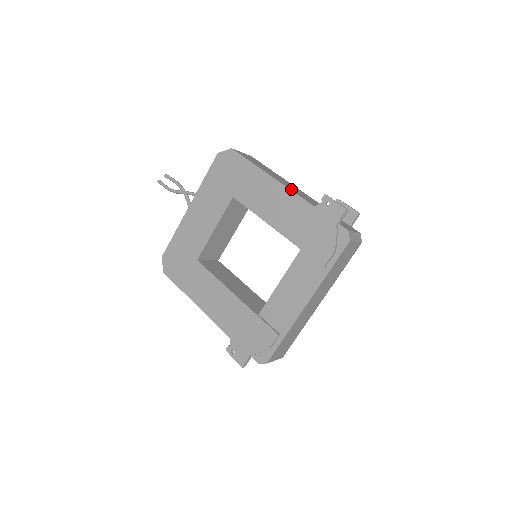
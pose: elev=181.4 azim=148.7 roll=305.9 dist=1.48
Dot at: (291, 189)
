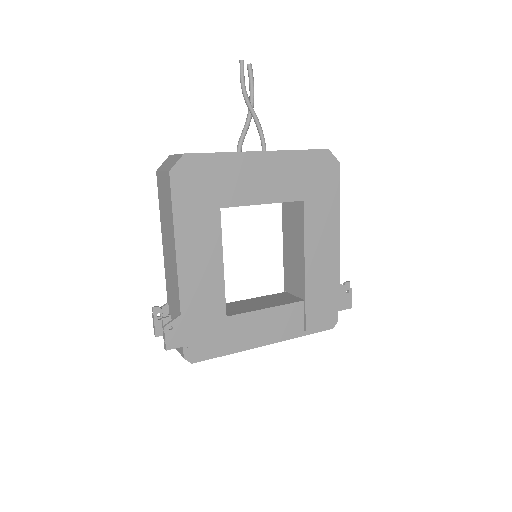
Dot at: (337, 250)
